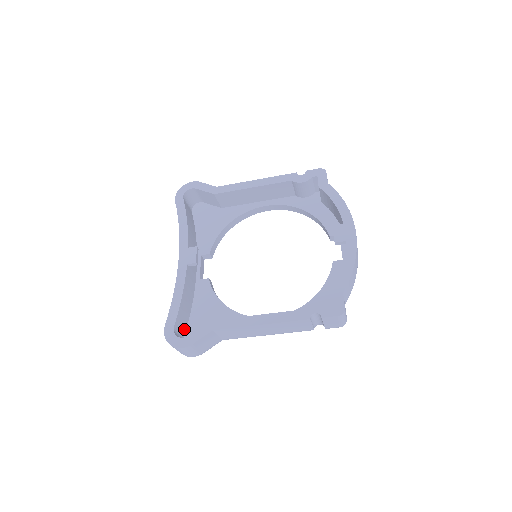
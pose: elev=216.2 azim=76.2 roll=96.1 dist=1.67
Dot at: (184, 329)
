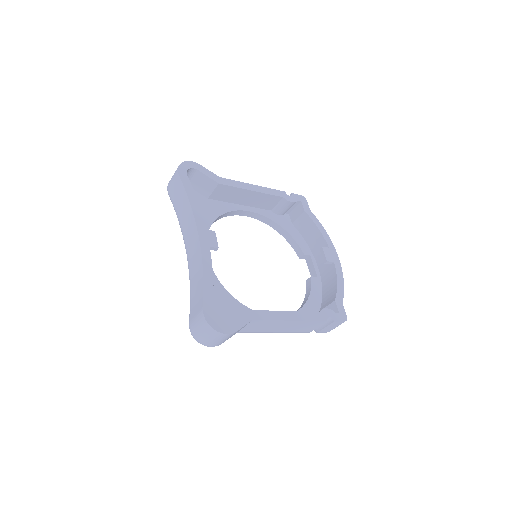
Dot at: occluded
